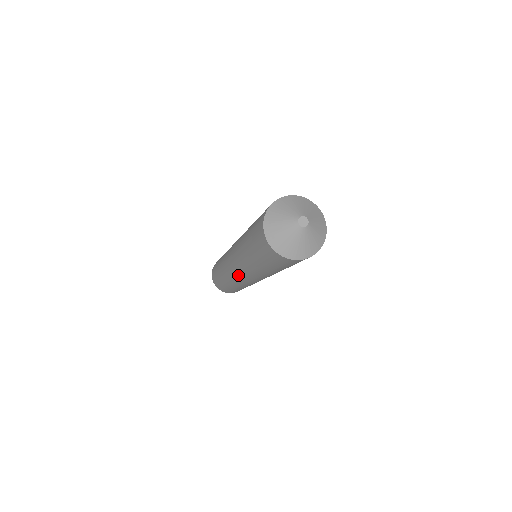
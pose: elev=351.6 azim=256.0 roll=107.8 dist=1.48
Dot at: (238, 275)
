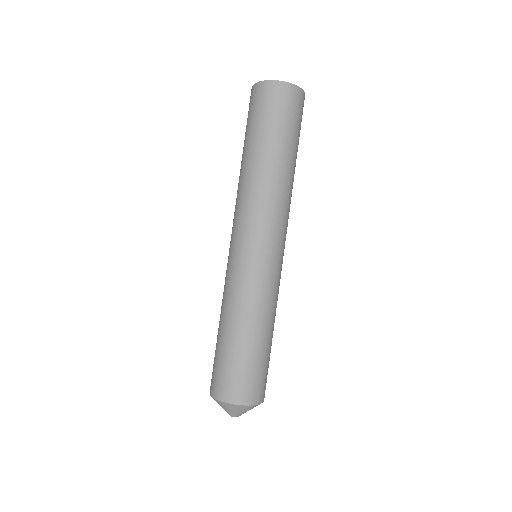
Dot at: occluded
